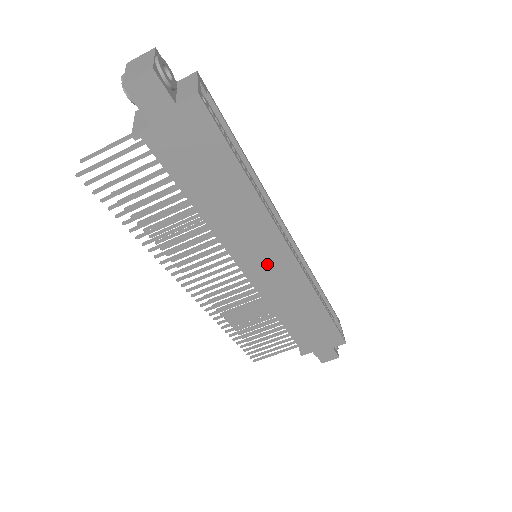
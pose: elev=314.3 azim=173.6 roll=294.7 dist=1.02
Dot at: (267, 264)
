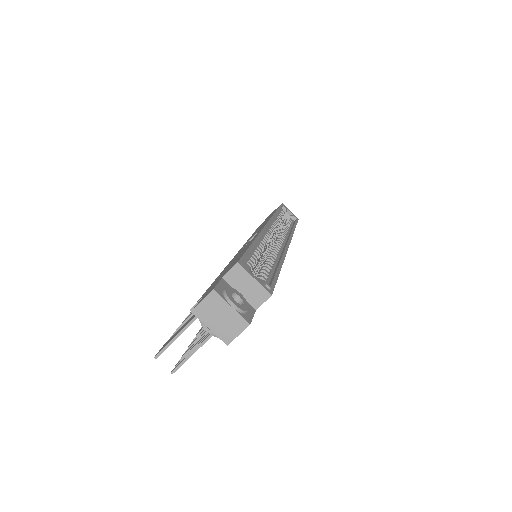
Dot at: occluded
